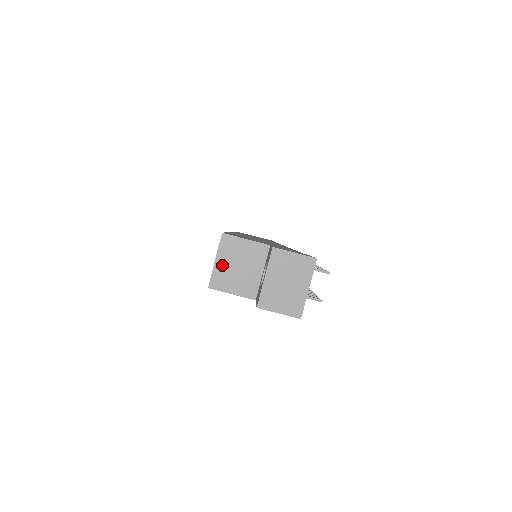
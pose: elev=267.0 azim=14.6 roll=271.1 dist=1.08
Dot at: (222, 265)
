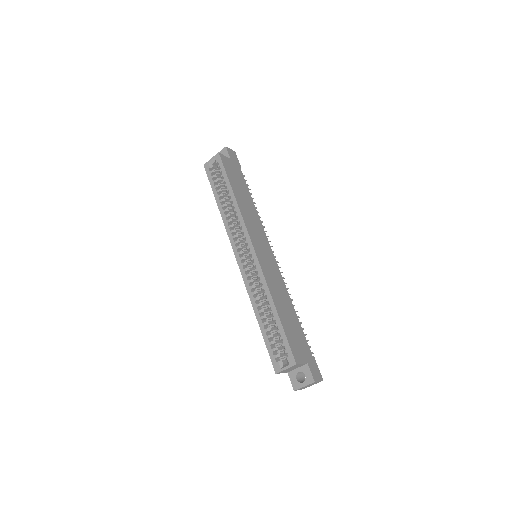
Dot at: occluded
